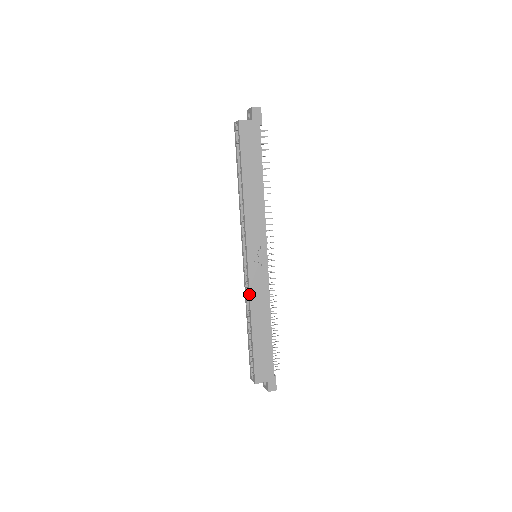
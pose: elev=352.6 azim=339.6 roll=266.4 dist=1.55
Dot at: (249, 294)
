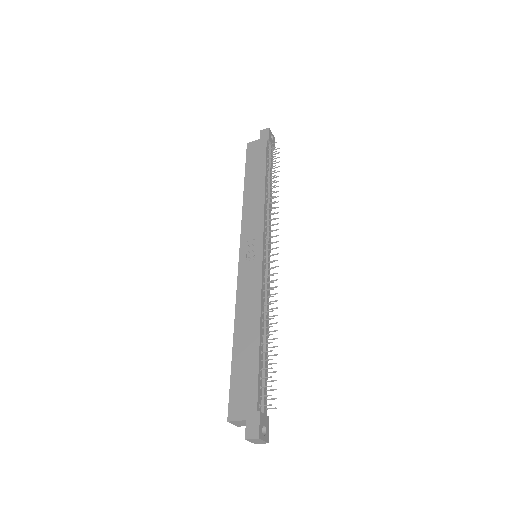
Dot at: (236, 294)
